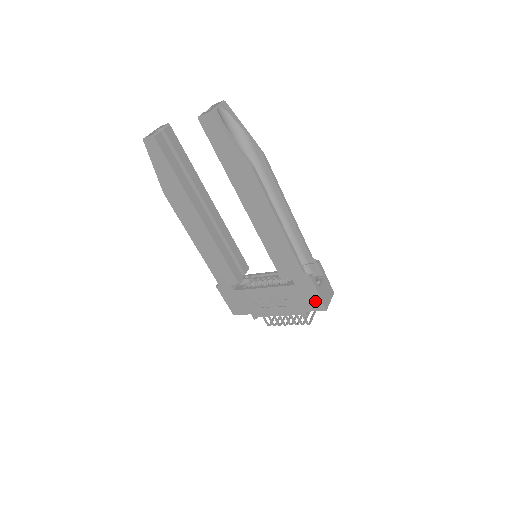
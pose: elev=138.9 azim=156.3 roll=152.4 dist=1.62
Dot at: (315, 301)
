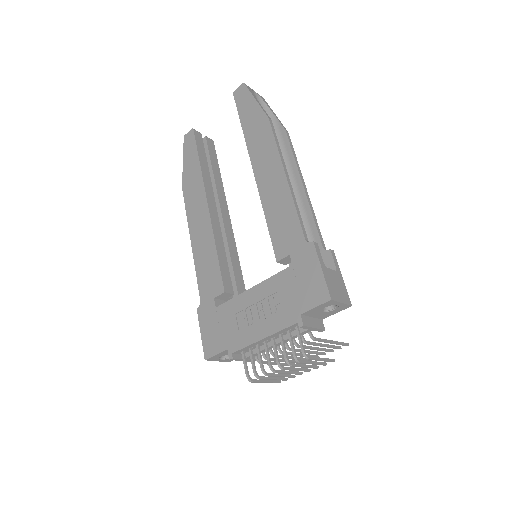
Dot at: (316, 286)
